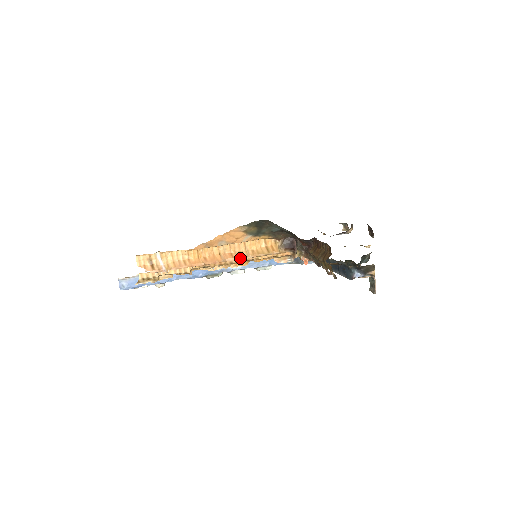
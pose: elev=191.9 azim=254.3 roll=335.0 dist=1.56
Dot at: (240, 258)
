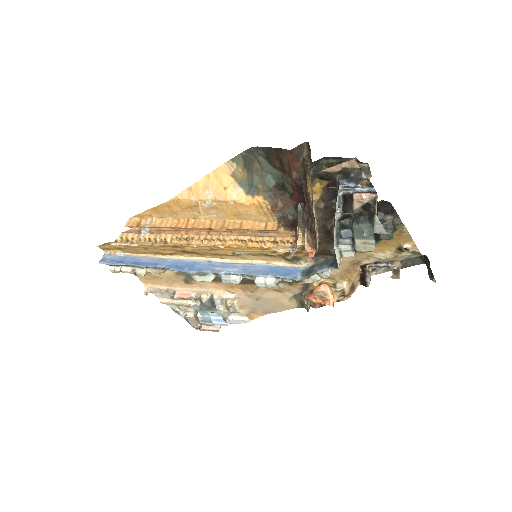
Dot at: (228, 230)
